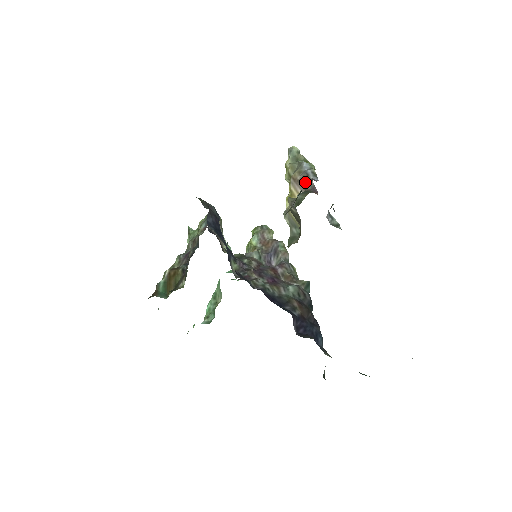
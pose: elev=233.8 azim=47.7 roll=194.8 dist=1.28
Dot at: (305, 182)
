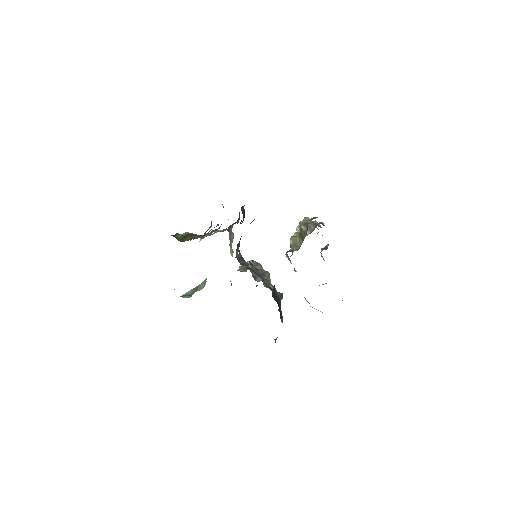
Dot at: (314, 226)
